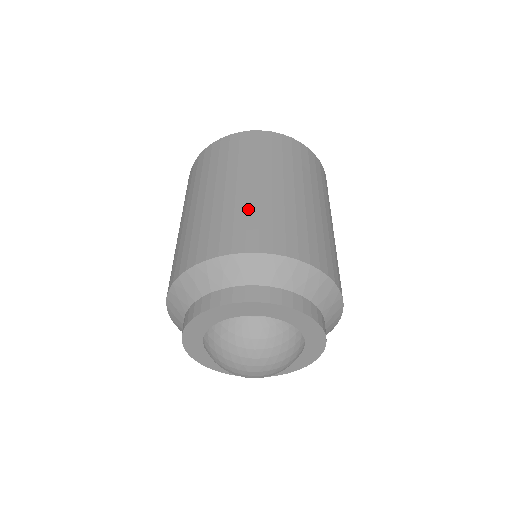
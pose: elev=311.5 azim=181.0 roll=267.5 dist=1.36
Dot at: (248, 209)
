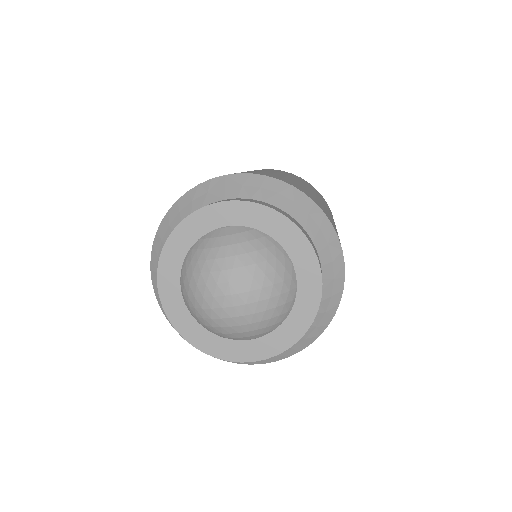
Dot at: occluded
